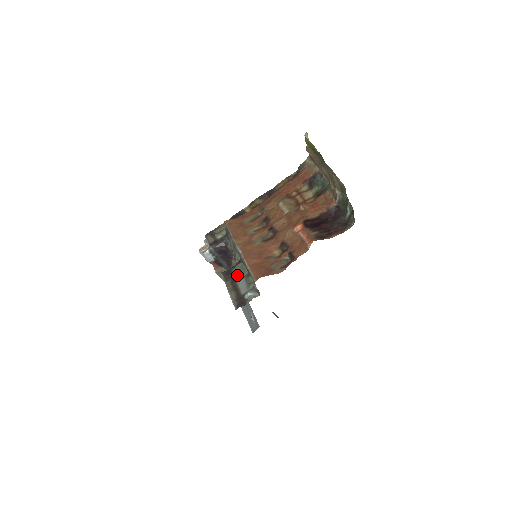
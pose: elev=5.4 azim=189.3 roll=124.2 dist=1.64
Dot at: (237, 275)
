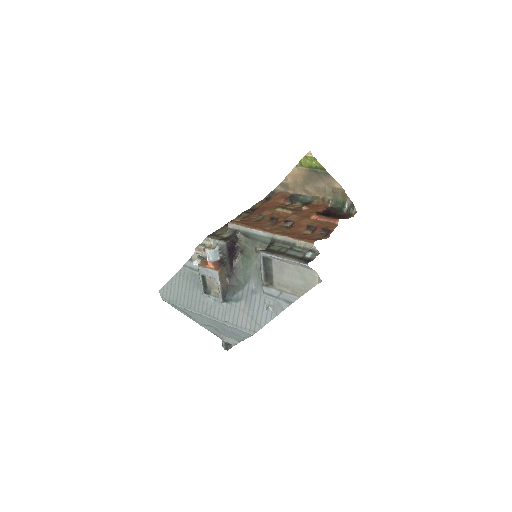
Dot at: (280, 249)
